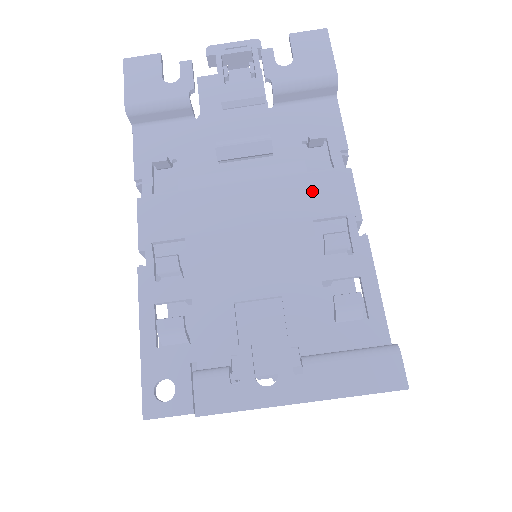
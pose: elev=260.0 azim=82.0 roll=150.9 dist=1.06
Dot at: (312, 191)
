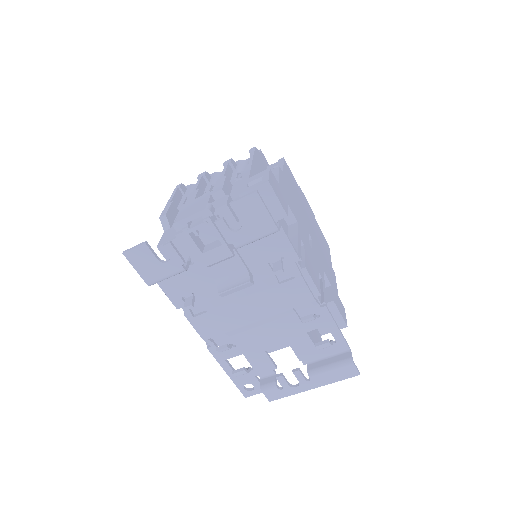
Dot at: (286, 294)
